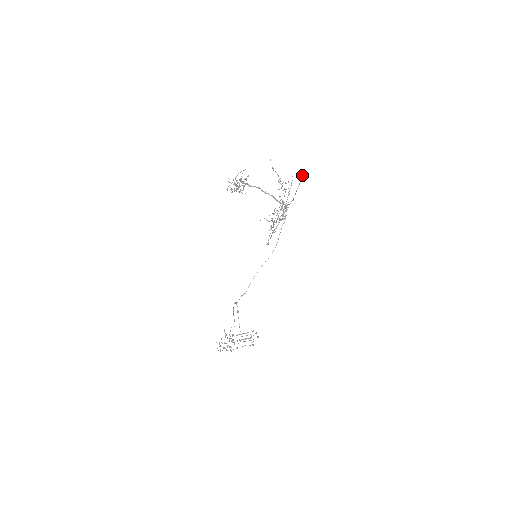
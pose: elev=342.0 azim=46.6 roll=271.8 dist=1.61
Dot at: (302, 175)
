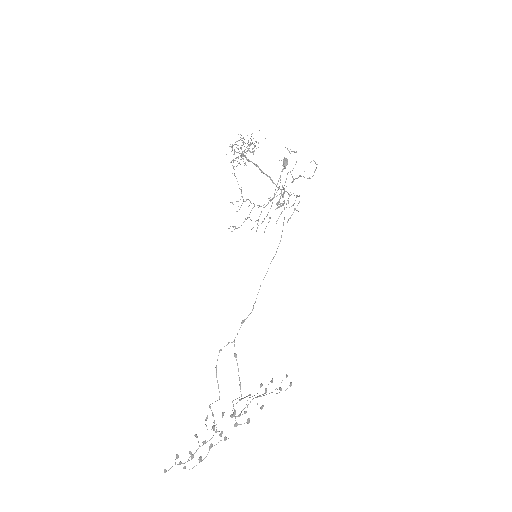
Dot at: occluded
